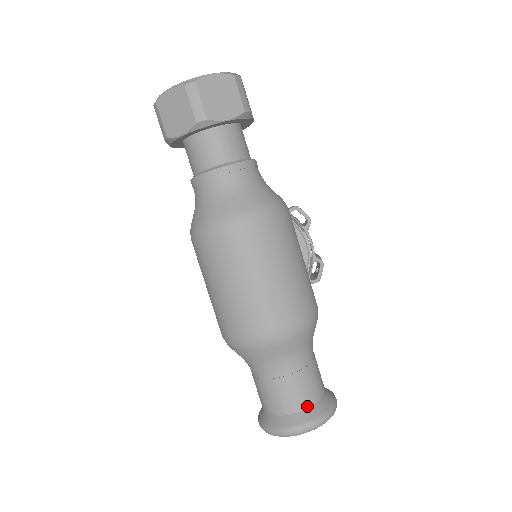
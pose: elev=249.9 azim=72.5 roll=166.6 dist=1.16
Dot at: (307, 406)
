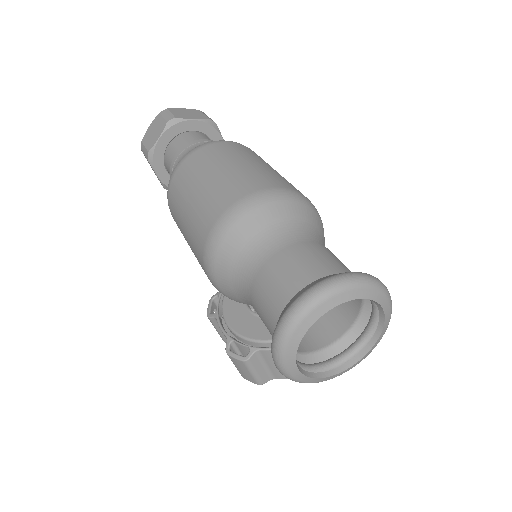
Dot at: (328, 273)
